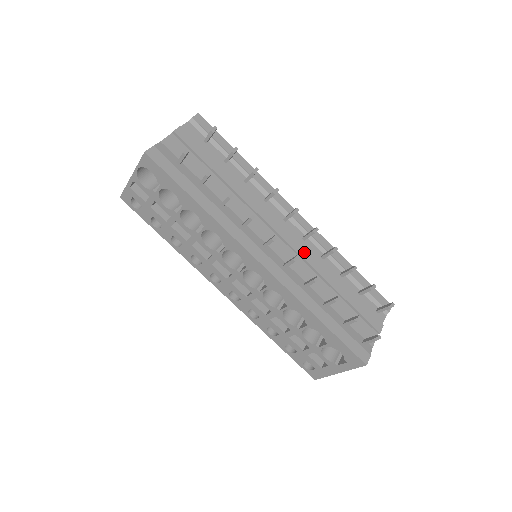
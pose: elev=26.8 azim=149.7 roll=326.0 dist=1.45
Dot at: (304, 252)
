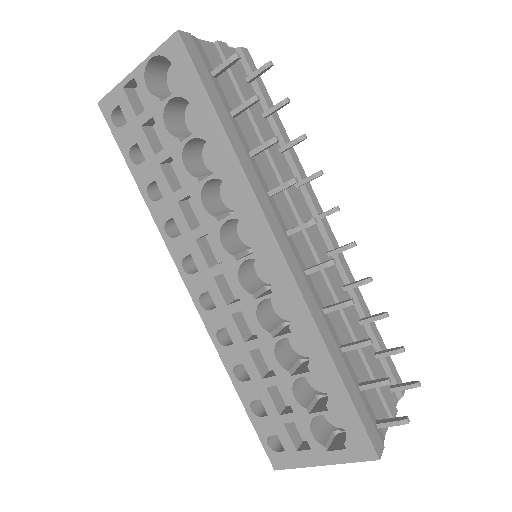
Dot at: (328, 269)
